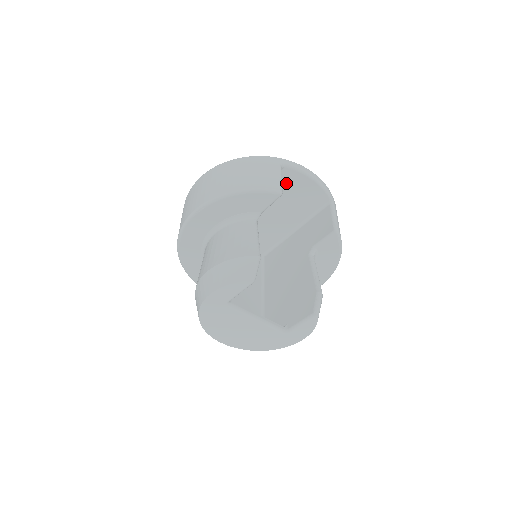
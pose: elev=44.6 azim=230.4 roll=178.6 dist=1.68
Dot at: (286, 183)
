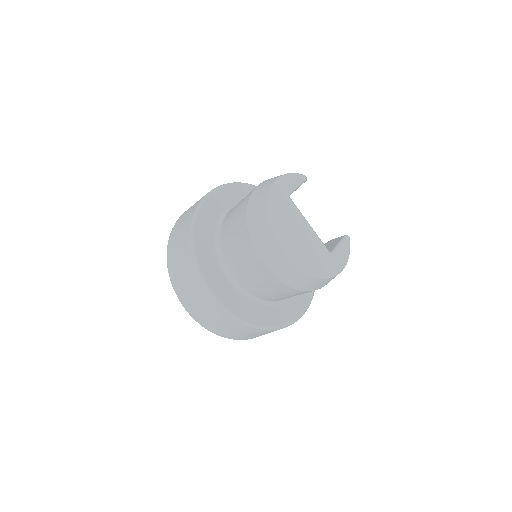
Dot at: occluded
